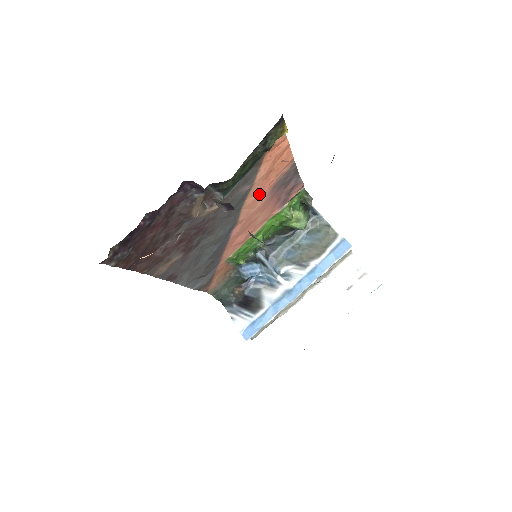
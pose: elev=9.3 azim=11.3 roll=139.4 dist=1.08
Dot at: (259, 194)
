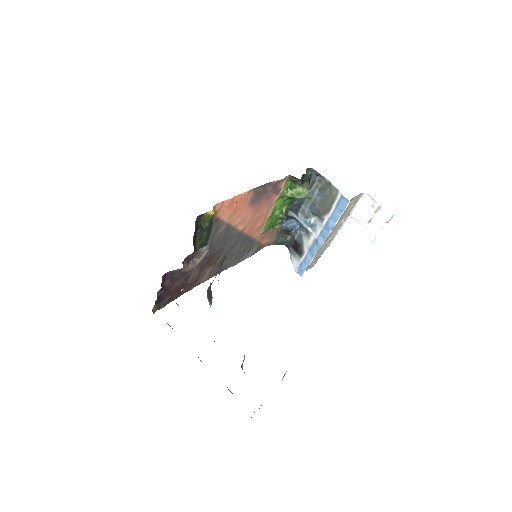
Dot at: (242, 215)
